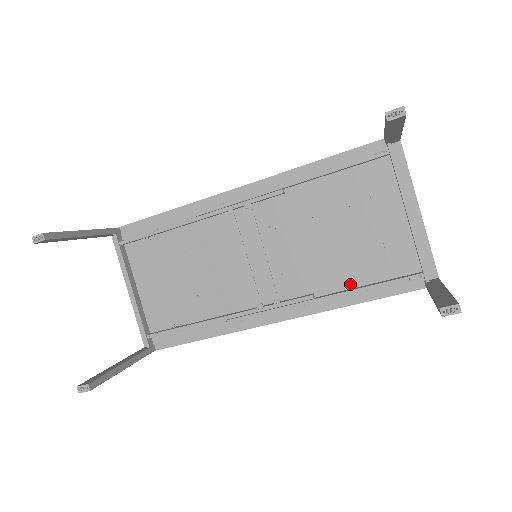
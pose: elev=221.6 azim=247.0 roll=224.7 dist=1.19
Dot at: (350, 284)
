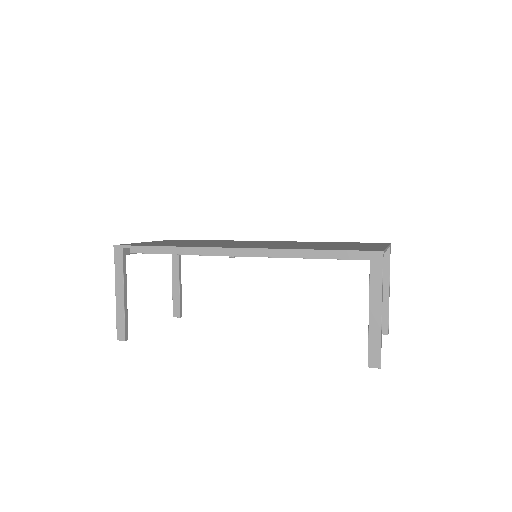
Dot at: occluded
